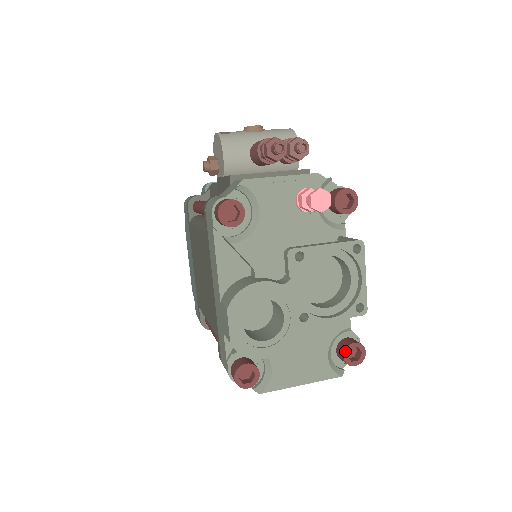
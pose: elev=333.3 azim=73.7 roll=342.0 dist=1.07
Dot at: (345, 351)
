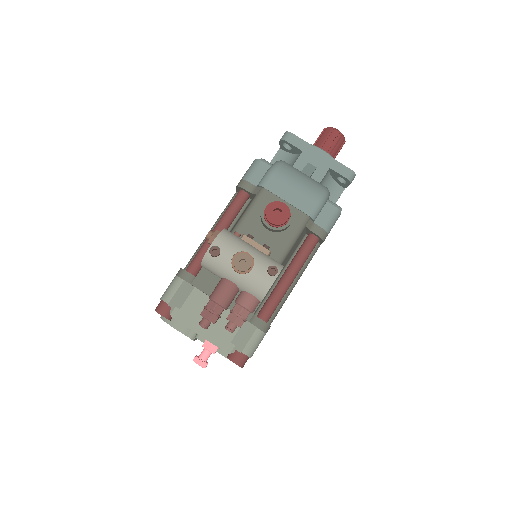
Dot at: occluded
